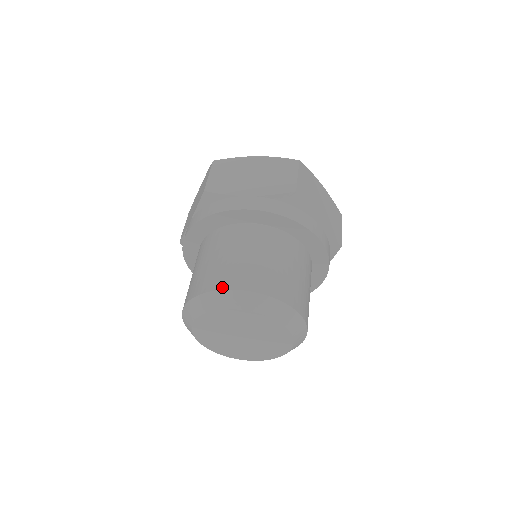
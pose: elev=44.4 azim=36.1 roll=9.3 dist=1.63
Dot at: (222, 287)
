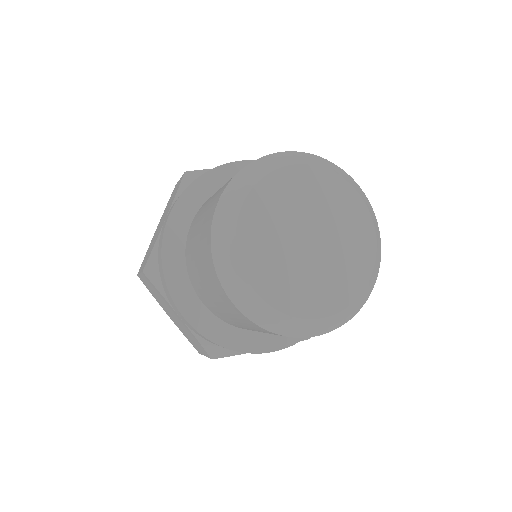
Dot at: occluded
